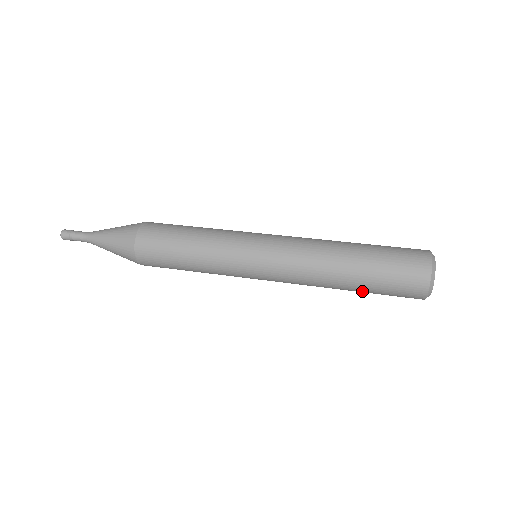
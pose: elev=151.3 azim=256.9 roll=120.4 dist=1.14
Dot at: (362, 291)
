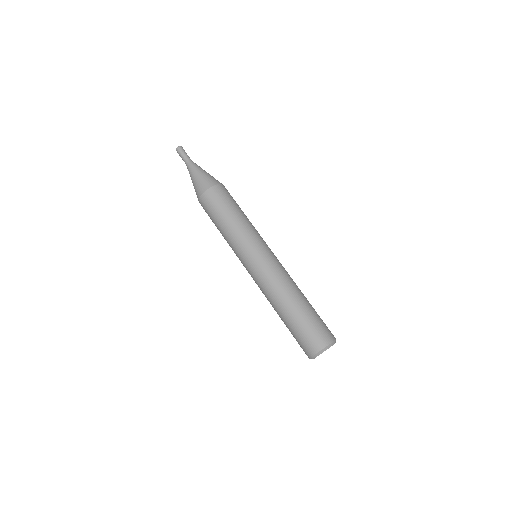
Dot at: occluded
